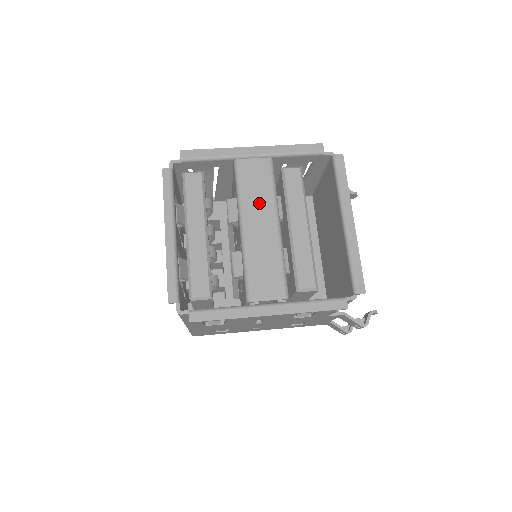
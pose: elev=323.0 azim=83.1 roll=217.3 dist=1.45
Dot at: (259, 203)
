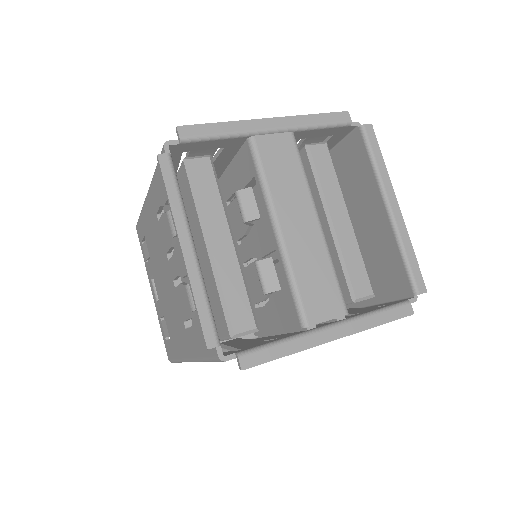
Dot at: (292, 194)
